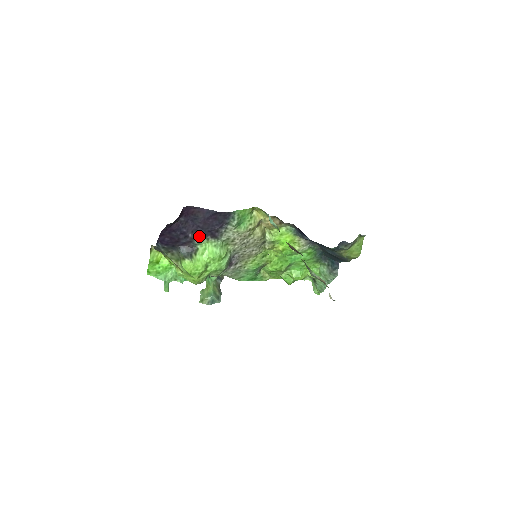
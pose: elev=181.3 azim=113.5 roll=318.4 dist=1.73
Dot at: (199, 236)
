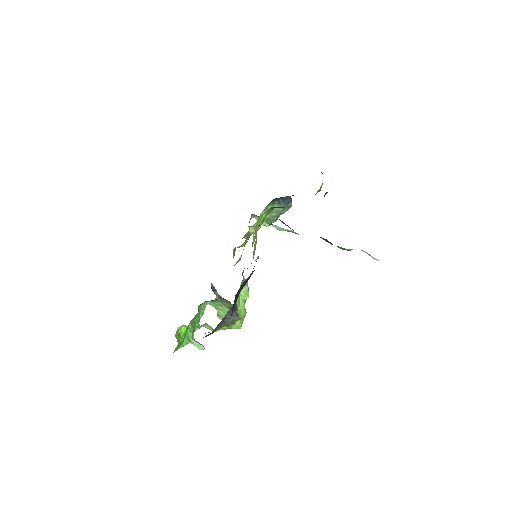
Dot at: (238, 296)
